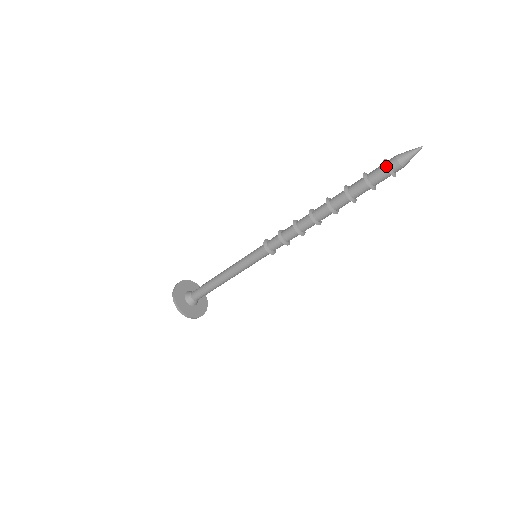
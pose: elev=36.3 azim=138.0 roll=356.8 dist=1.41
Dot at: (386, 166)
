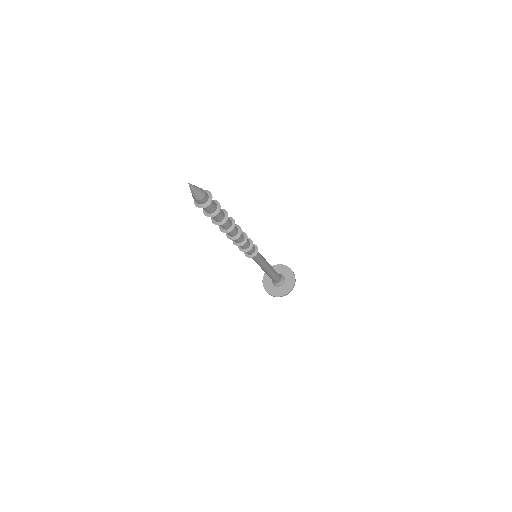
Dot at: (195, 202)
